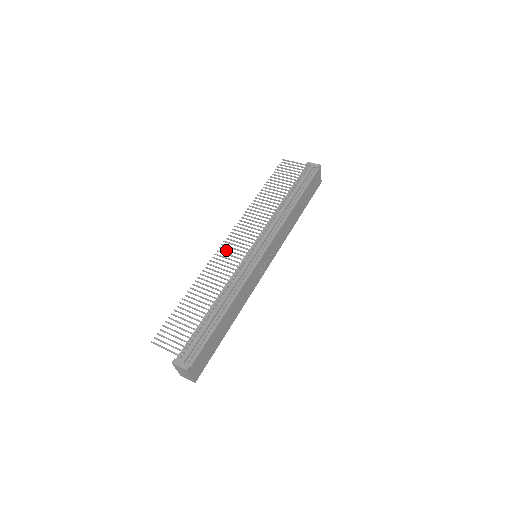
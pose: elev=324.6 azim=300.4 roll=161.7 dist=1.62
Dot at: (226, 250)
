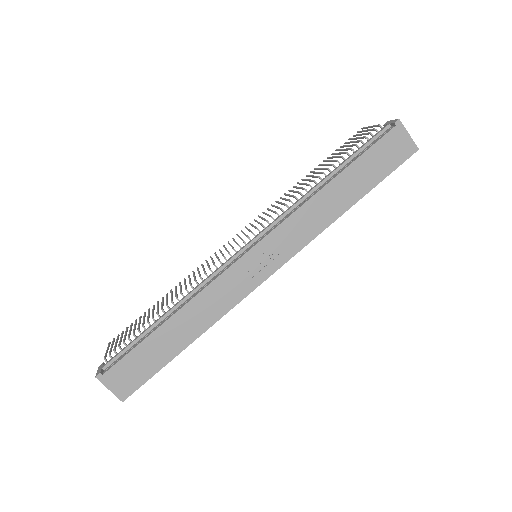
Dot at: (224, 247)
